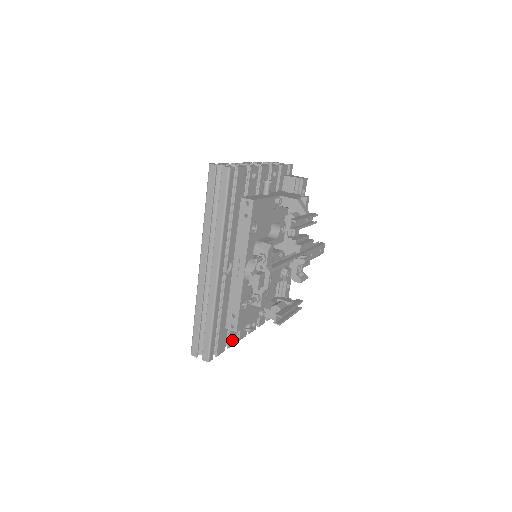
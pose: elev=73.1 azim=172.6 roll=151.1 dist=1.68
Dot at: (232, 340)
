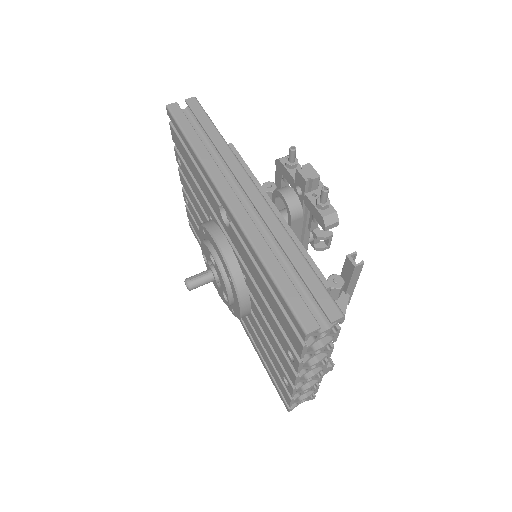
Dot at: occluded
